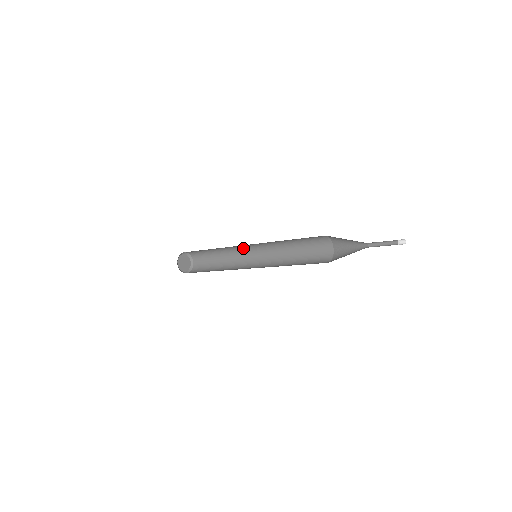
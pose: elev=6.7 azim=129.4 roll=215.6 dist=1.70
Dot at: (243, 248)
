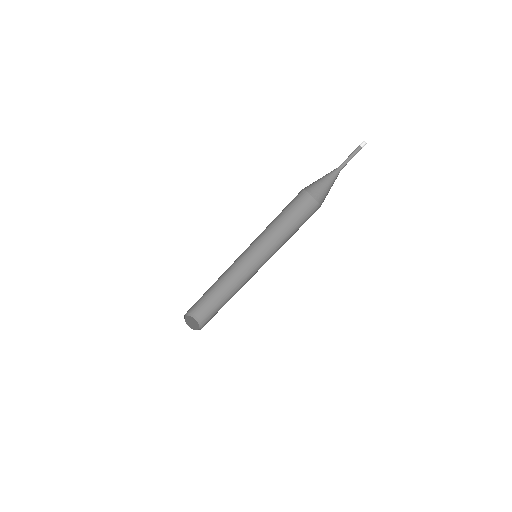
Dot at: (251, 277)
